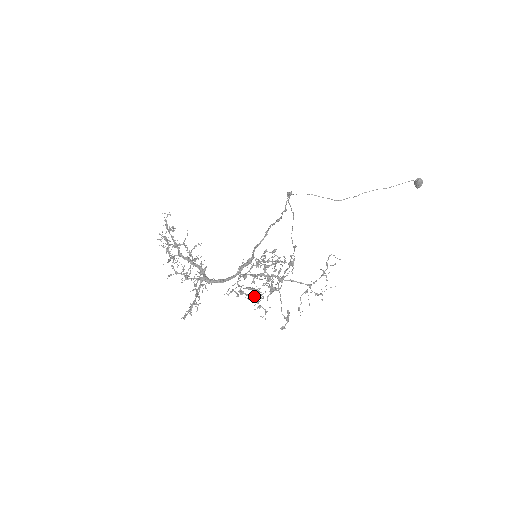
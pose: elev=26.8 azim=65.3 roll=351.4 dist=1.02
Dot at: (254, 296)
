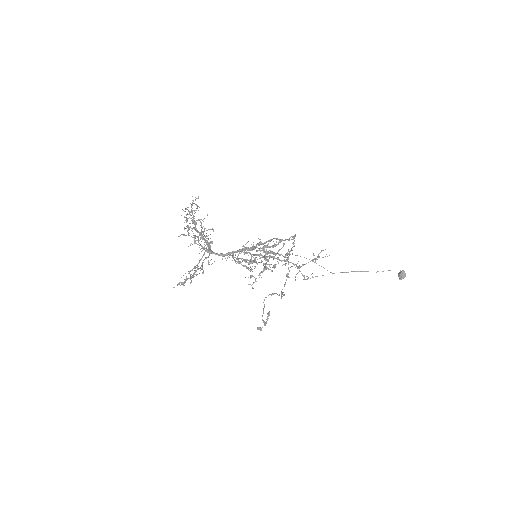
Dot at: occluded
